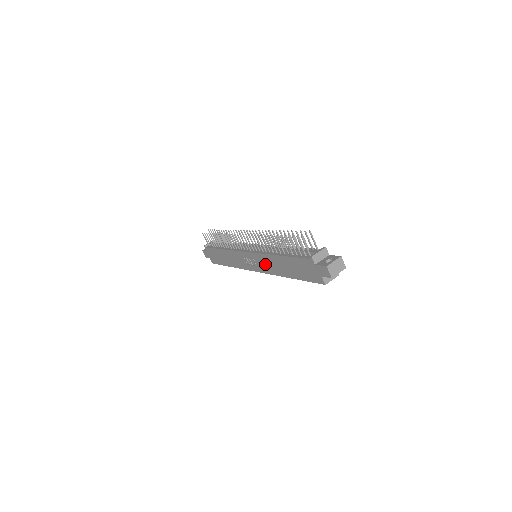
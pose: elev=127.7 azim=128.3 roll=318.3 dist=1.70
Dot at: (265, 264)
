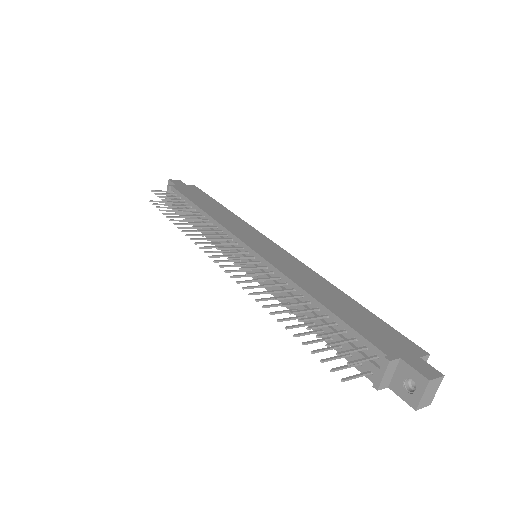
Dot at: occluded
